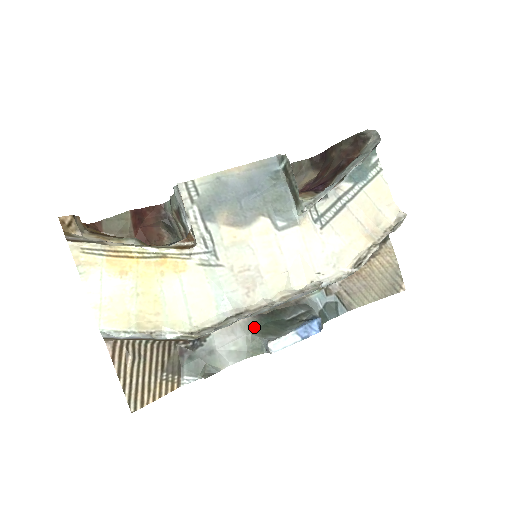
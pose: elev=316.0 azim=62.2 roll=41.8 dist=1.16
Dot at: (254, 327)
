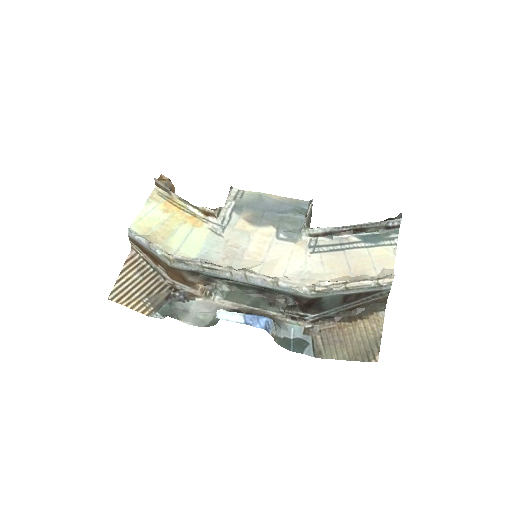
Dot at: occluded
